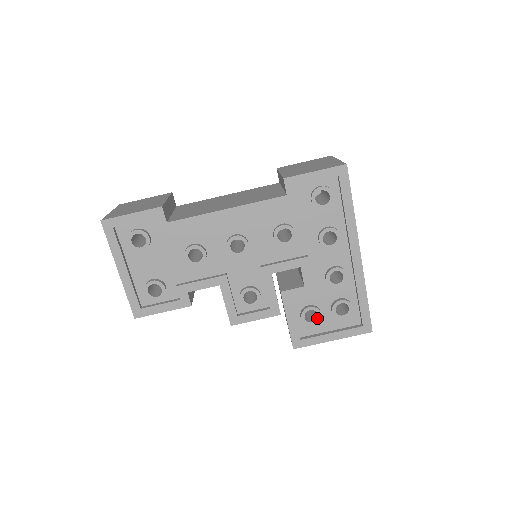
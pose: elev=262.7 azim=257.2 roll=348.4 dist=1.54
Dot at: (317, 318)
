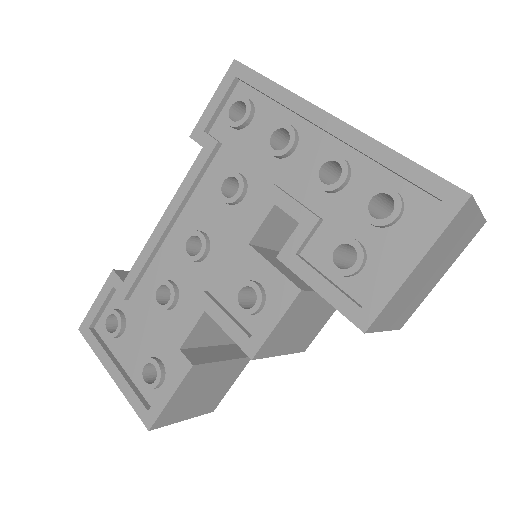
Dot at: occluded
